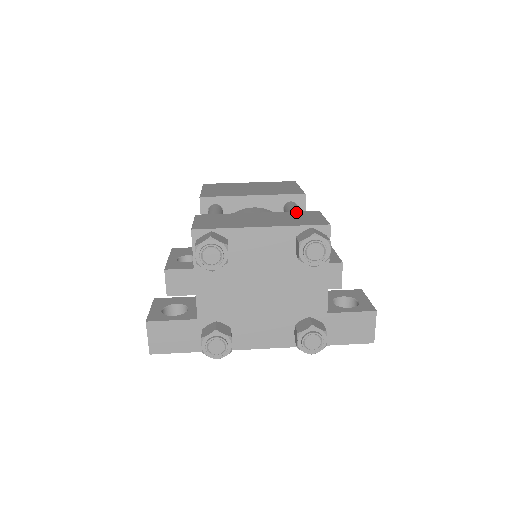
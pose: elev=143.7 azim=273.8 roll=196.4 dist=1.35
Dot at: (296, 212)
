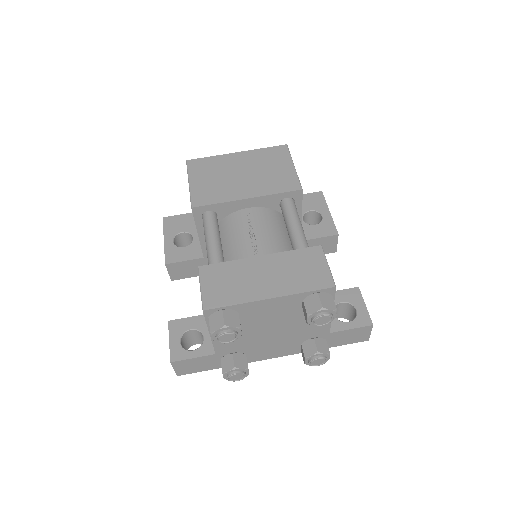
Dot at: (299, 252)
